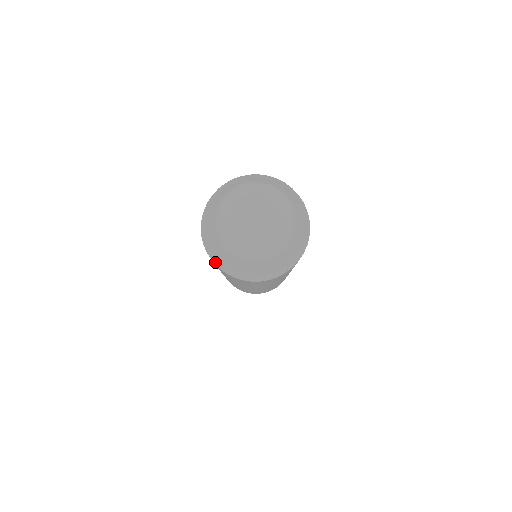
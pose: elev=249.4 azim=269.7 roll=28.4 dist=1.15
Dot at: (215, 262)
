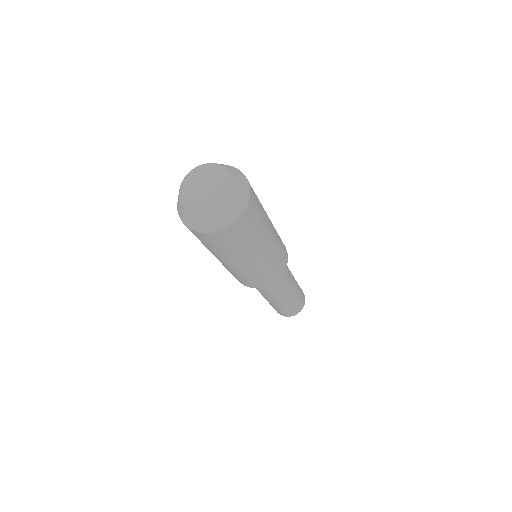
Dot at: (200, 231)
